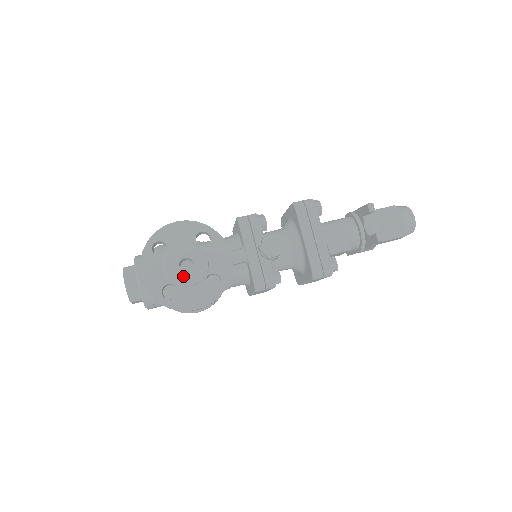
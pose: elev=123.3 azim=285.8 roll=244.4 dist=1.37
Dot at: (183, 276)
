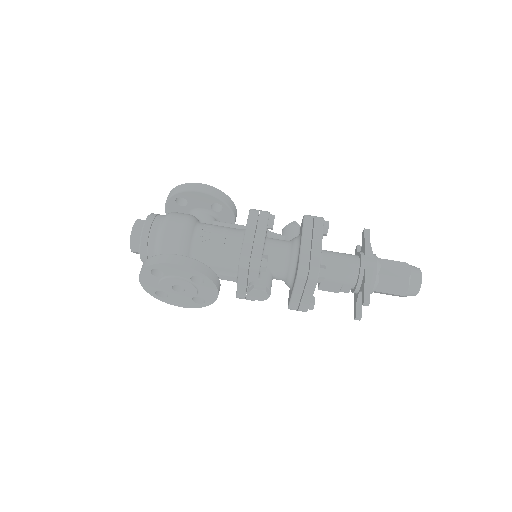
Dot at: (174, 293)
